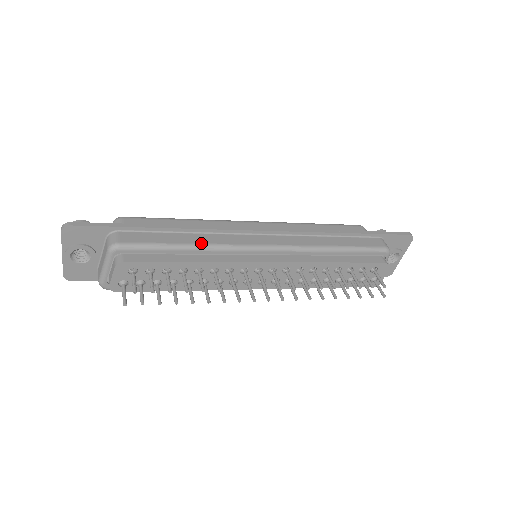
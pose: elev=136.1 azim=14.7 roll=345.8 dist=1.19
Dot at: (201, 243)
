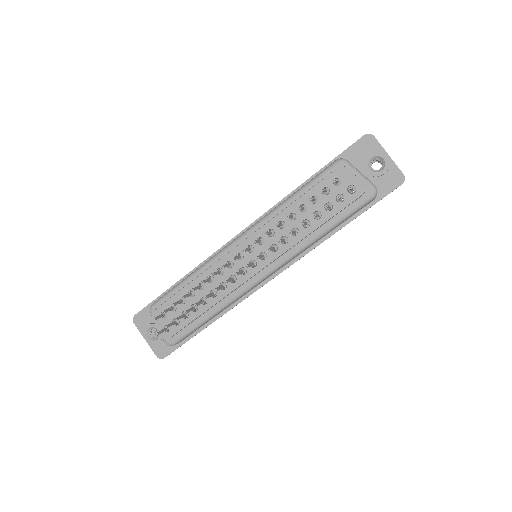
Dot at: (196, 269)
